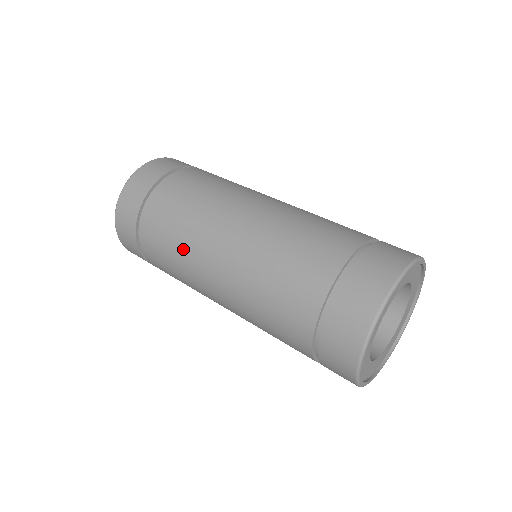
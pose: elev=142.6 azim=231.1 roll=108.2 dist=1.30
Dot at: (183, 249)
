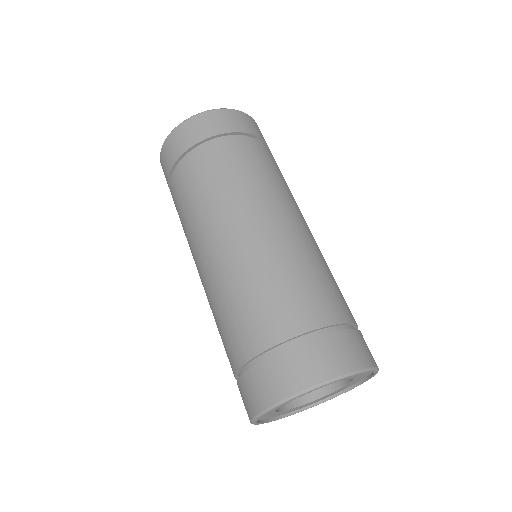
Dot at: occluded
